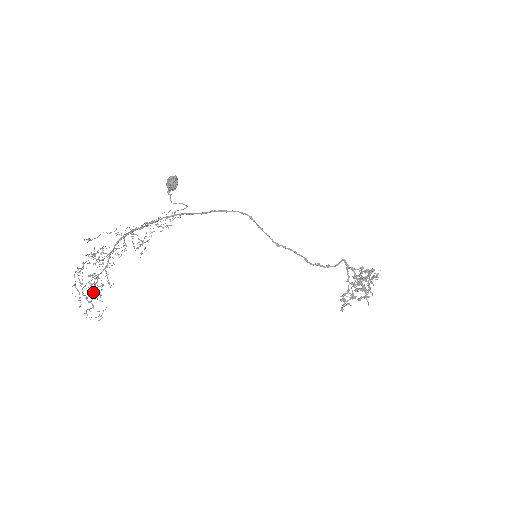
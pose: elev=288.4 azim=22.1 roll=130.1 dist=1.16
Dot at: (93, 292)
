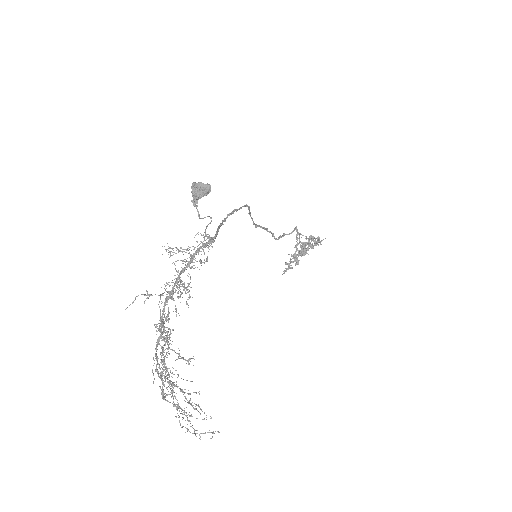
Dot at: (189, 401)
